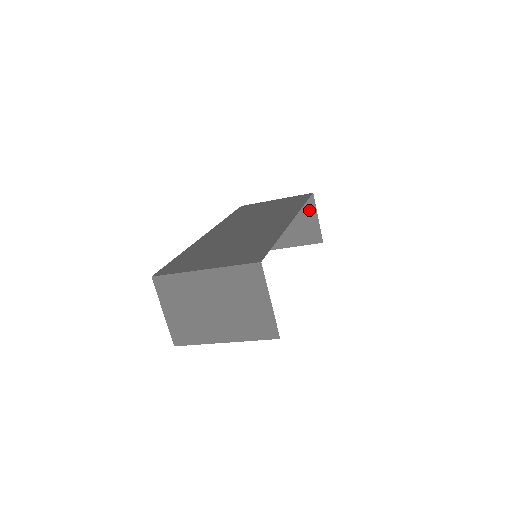
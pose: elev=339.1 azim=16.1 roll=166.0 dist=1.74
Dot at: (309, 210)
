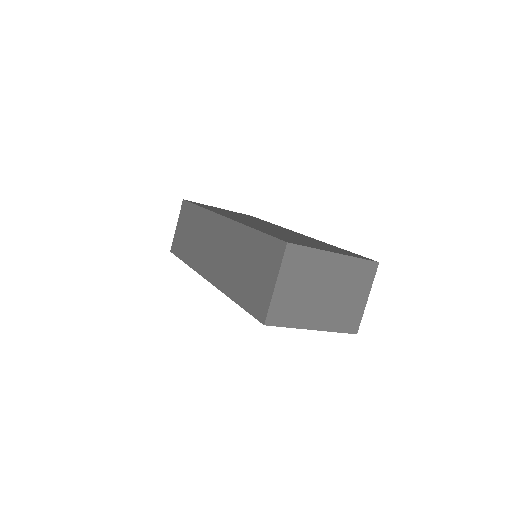
Dot at: occluded
